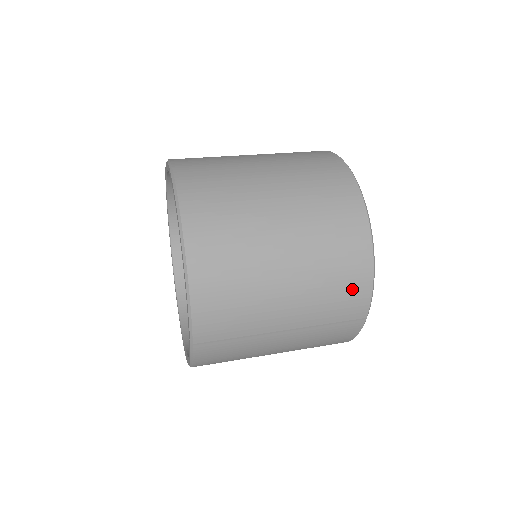
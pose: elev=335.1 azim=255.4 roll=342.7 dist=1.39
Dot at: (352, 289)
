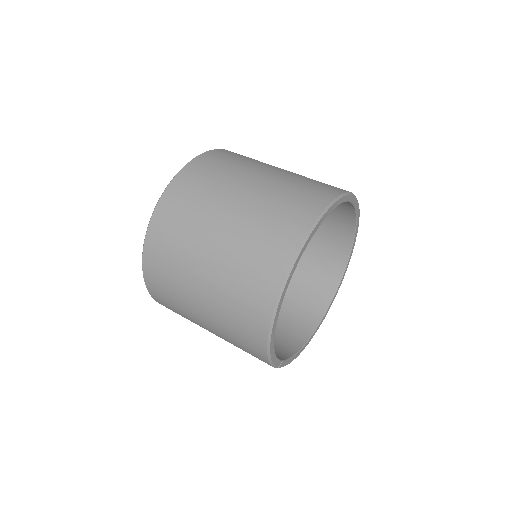
Dot at: (253, 352)
